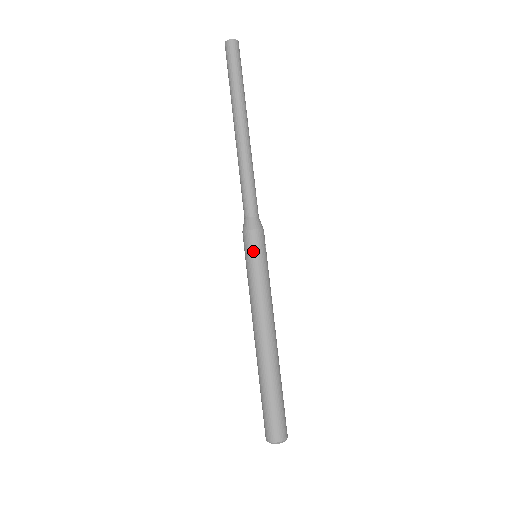
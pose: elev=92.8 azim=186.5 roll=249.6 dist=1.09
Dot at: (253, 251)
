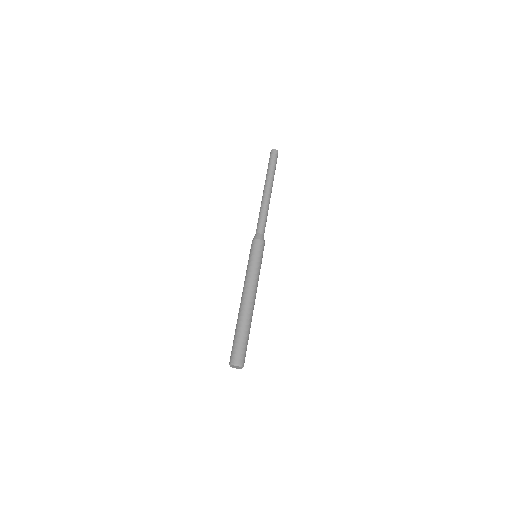
Dot at: (258, 251)
